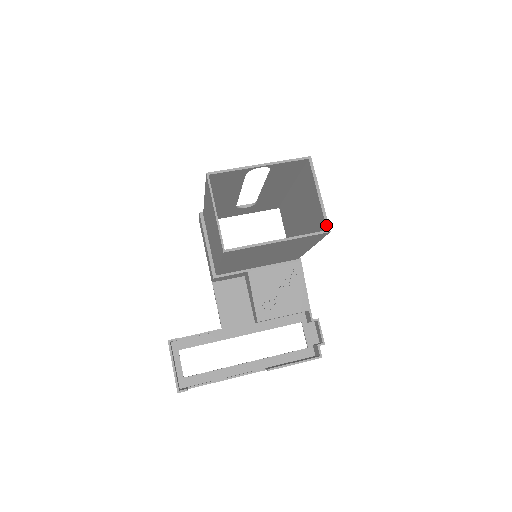
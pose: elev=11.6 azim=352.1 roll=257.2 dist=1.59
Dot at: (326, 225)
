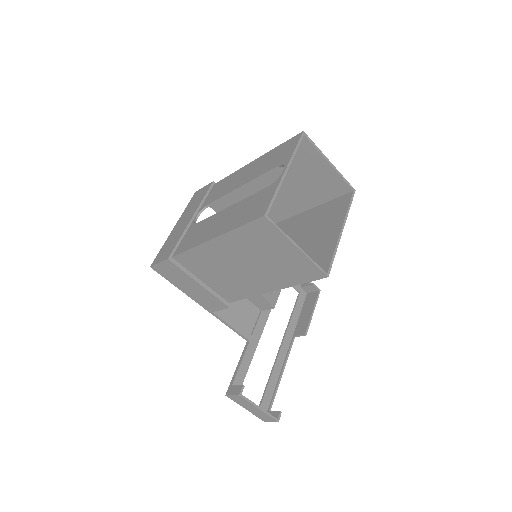
Dot at: (350, 187)
